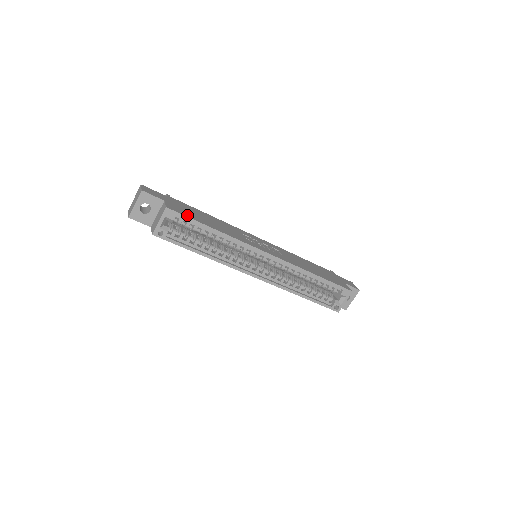
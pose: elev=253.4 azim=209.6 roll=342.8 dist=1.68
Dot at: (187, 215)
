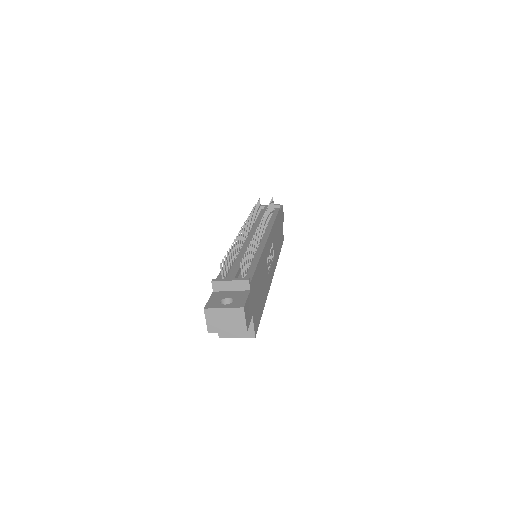
Dot at: (259, 319)
